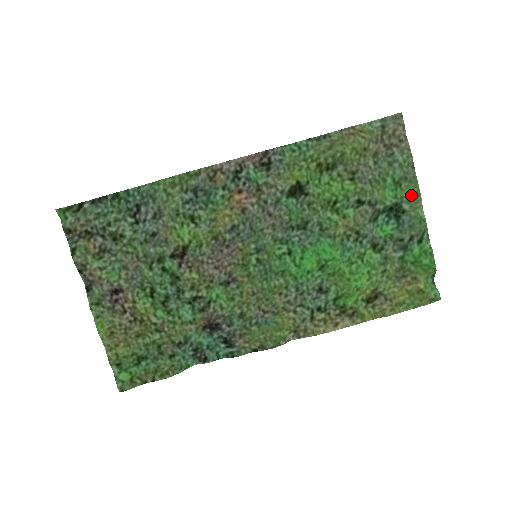
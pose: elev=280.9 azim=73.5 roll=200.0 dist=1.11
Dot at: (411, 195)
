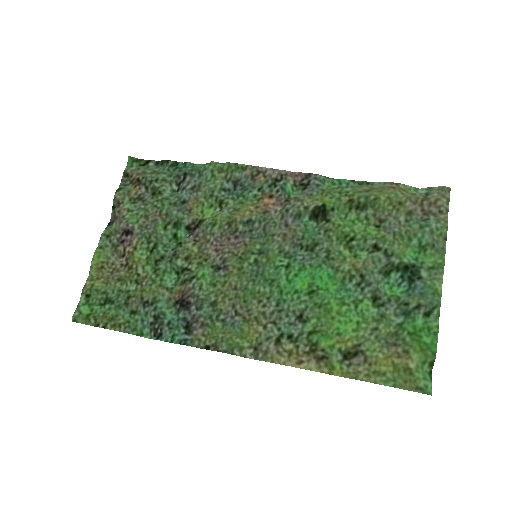
Dot at: (433, 264)
